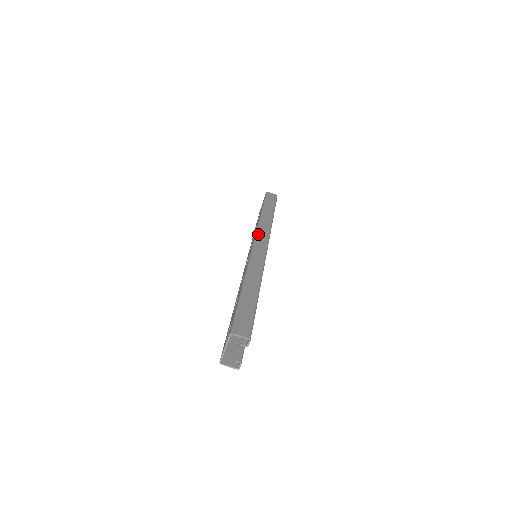
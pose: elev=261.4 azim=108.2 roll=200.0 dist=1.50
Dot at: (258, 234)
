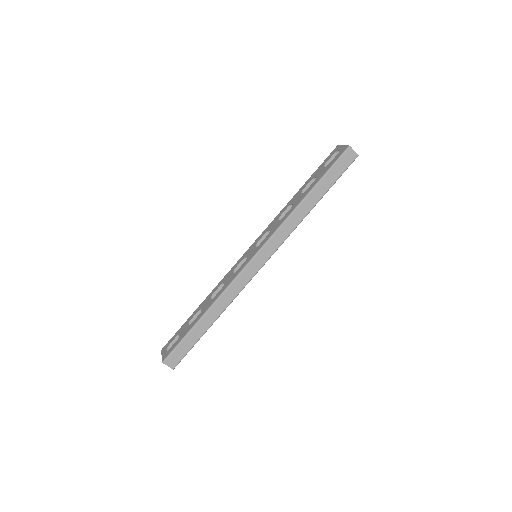
Dot at: (268, 244)
